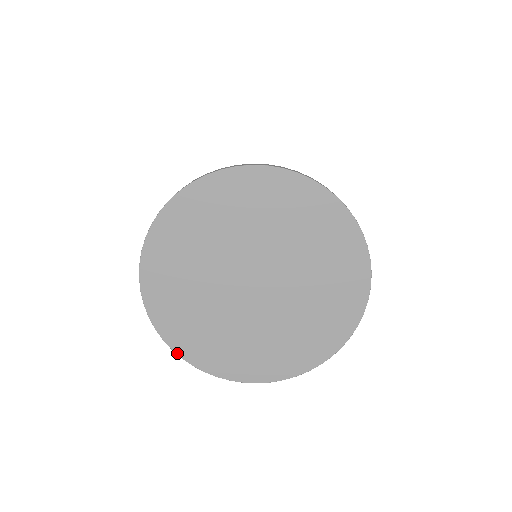
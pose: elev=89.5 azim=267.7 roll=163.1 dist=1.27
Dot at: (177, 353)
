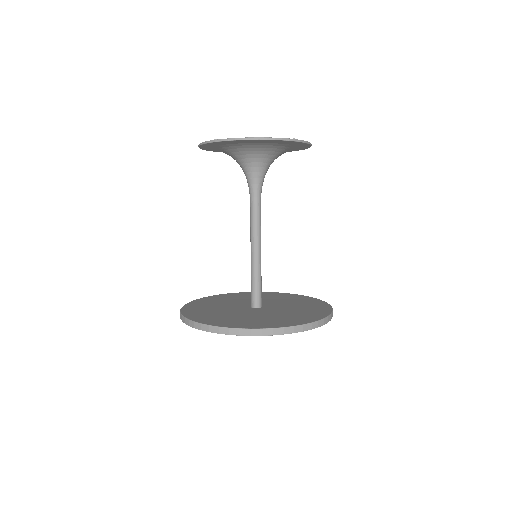
Dot at: occluded
